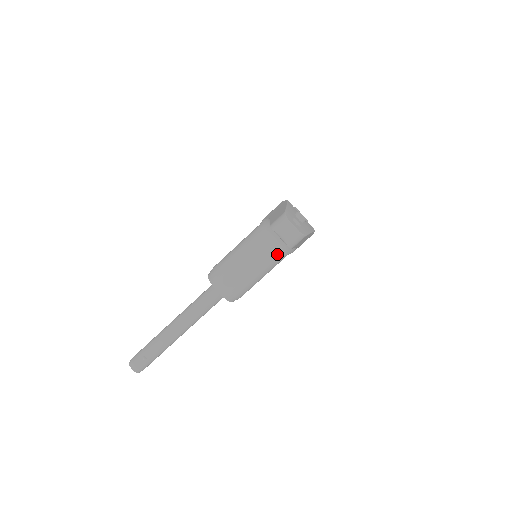
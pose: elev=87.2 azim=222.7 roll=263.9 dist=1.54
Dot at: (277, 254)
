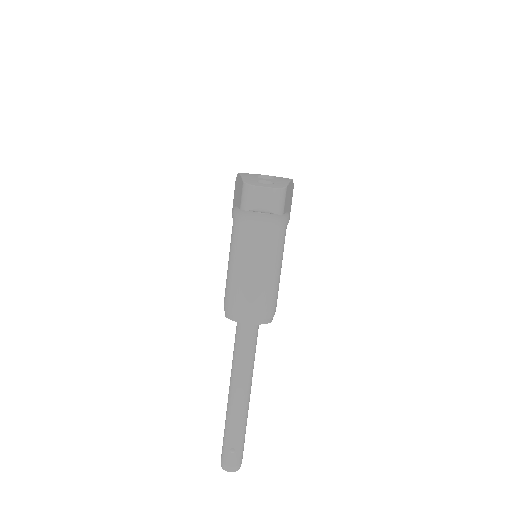
Dot at: (274, 236)
